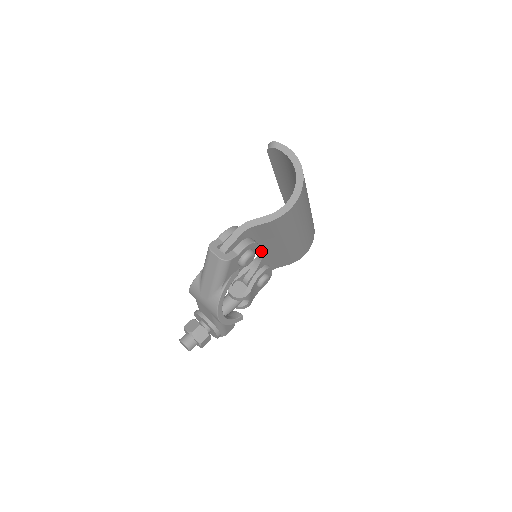
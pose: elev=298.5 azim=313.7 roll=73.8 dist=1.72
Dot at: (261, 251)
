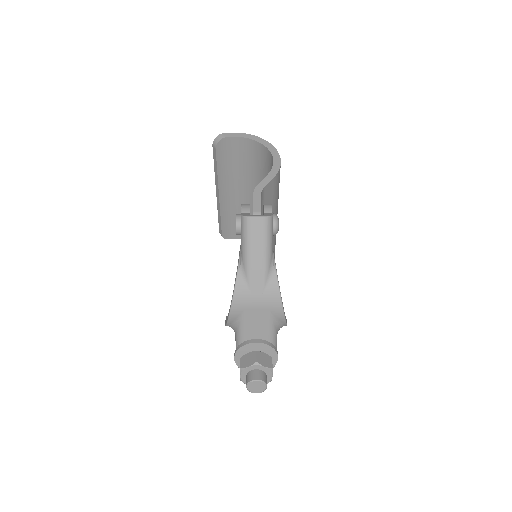
Dot at: occluded
